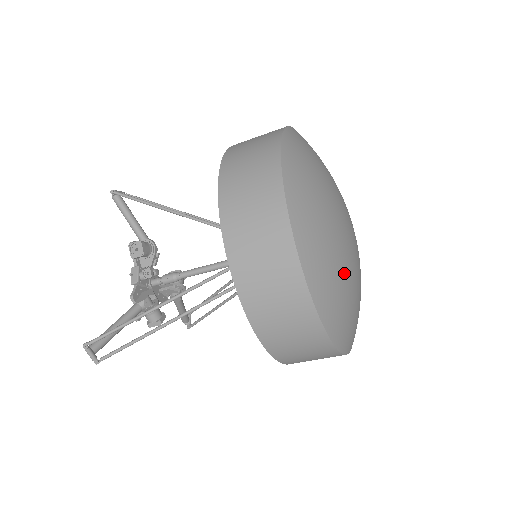
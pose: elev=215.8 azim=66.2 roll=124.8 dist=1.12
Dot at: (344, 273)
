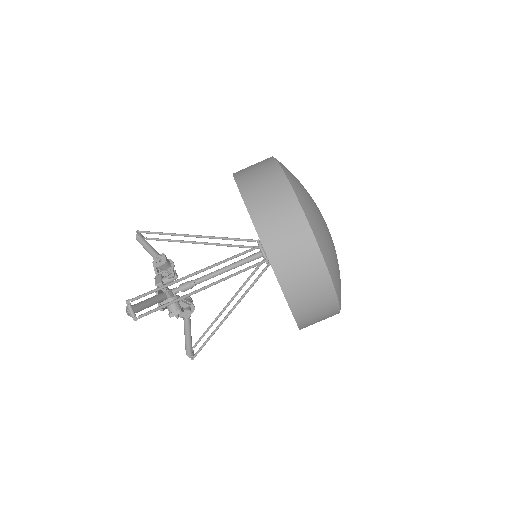
Dot at: (326, 230)
